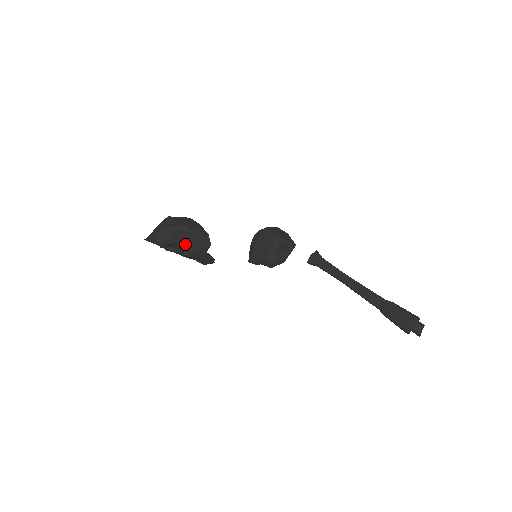
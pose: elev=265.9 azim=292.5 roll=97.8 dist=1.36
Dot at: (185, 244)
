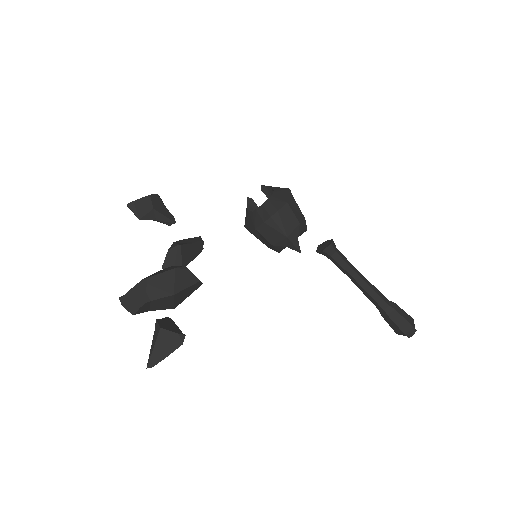
Dot at: occluded
